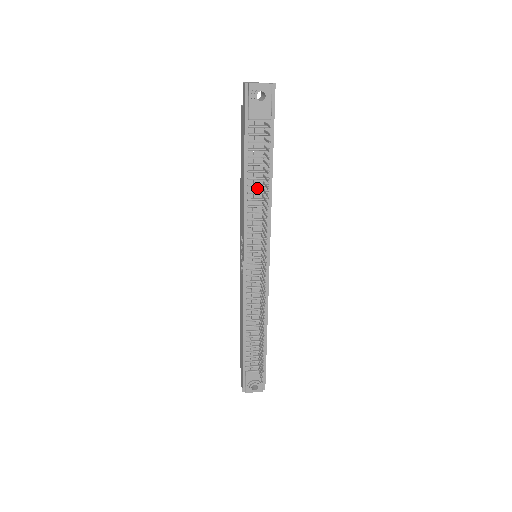
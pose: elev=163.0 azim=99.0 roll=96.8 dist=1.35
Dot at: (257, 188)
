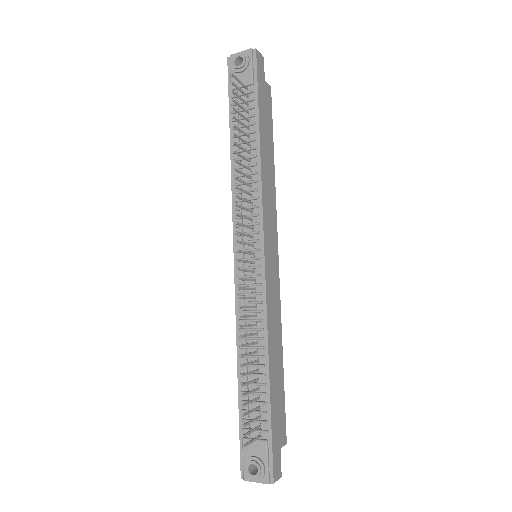
Dot at: (244, 162)
